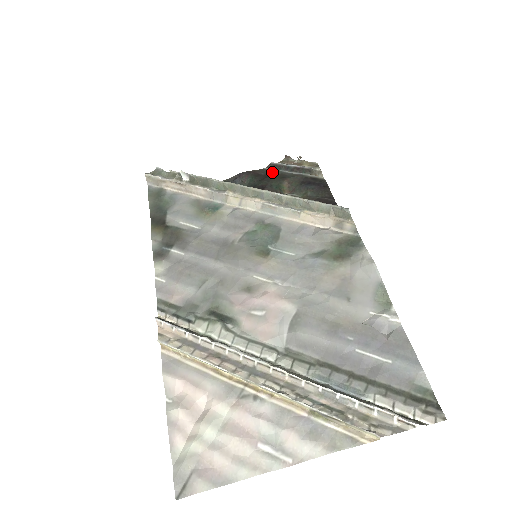
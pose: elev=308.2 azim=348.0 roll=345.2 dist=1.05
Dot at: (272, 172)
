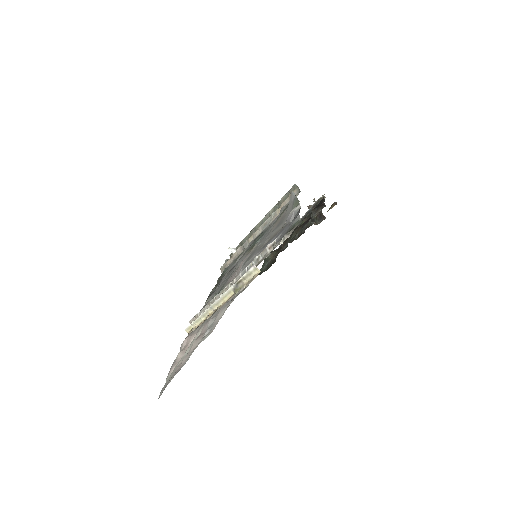
Dot at: occluded
